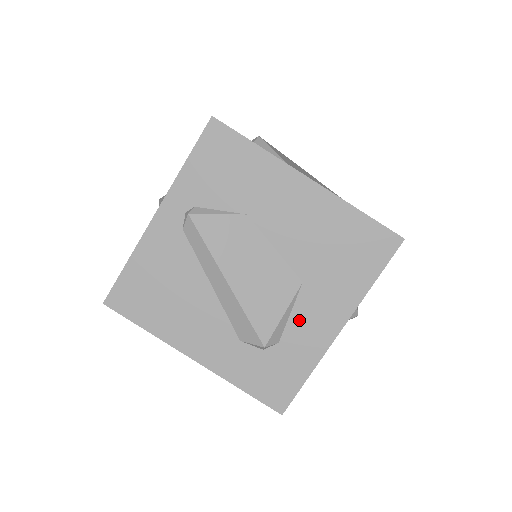
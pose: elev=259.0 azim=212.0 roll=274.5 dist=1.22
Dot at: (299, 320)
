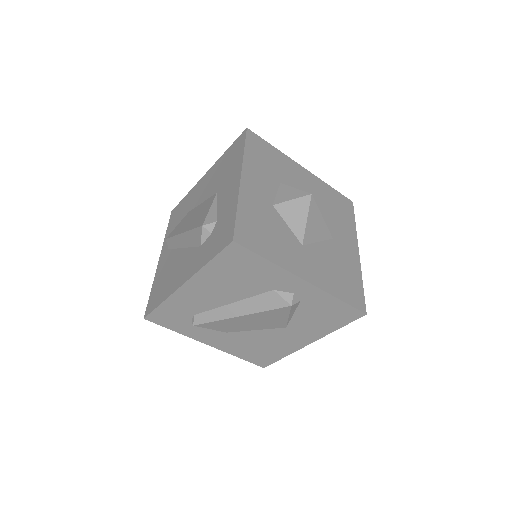
Dot at: (221, 203)
